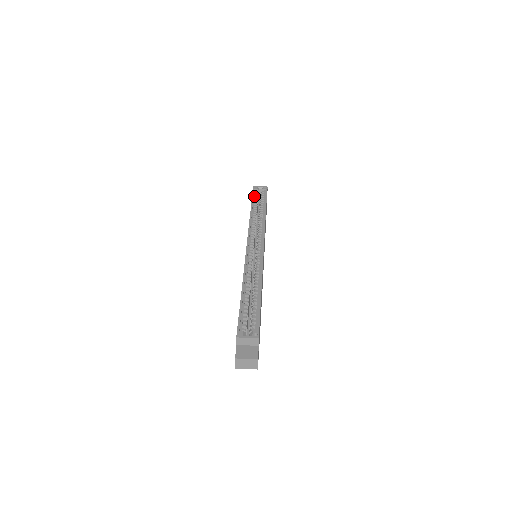
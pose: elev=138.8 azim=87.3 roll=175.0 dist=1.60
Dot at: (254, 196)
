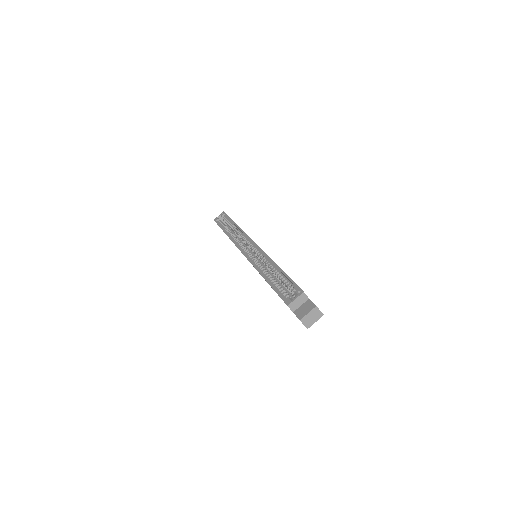
Dot at: (220, 225)
